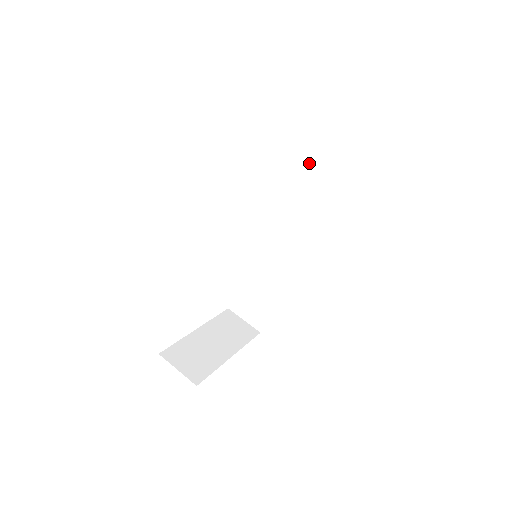
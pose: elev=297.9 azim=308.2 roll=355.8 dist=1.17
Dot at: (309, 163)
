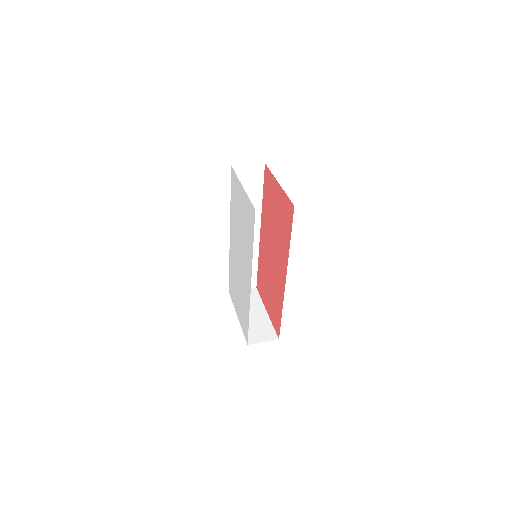
Dot at: occluded
